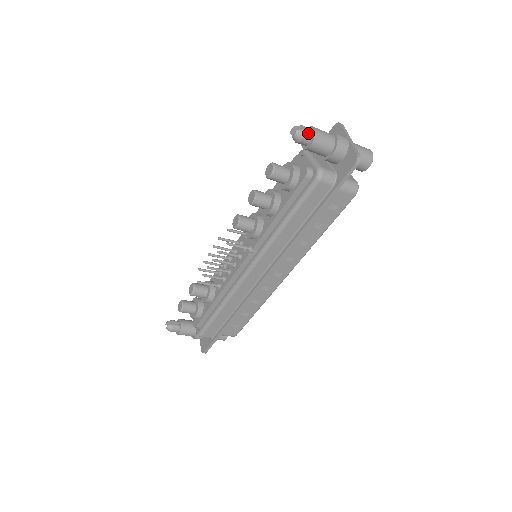
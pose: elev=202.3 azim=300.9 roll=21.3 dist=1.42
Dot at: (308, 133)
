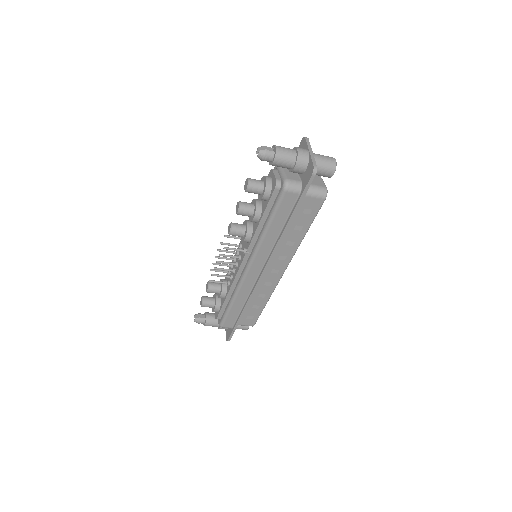
Dot at: (270, 152)
